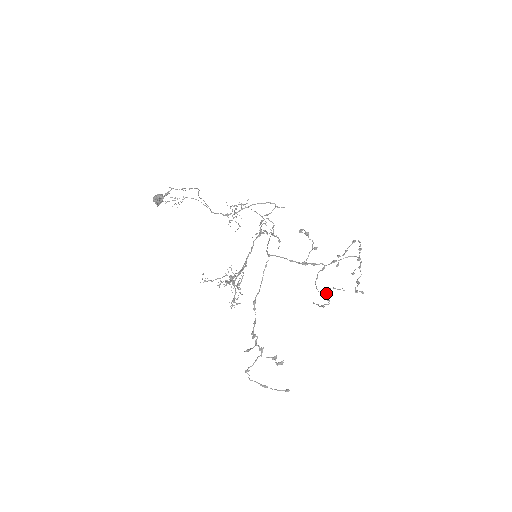
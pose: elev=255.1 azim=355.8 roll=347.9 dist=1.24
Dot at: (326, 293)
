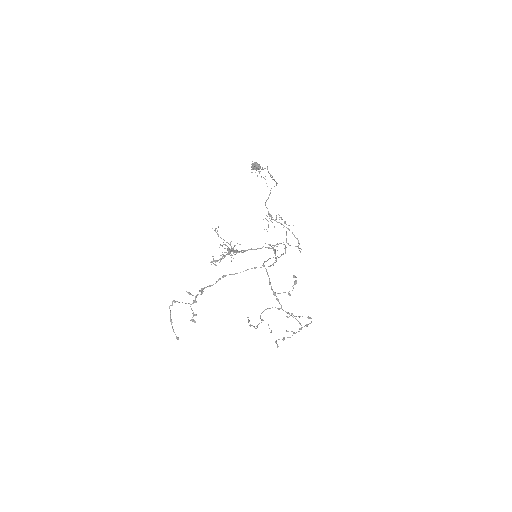
Dot at: occluded
